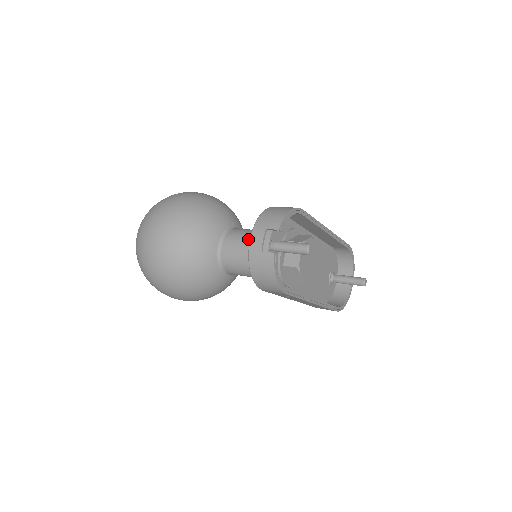
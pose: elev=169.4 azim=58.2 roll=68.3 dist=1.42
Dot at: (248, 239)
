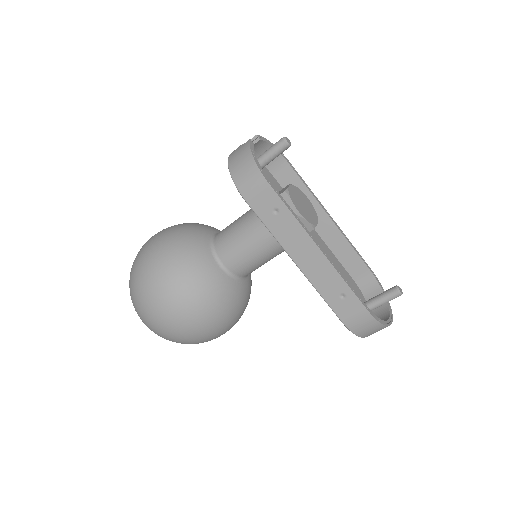
Dot at: occluded
